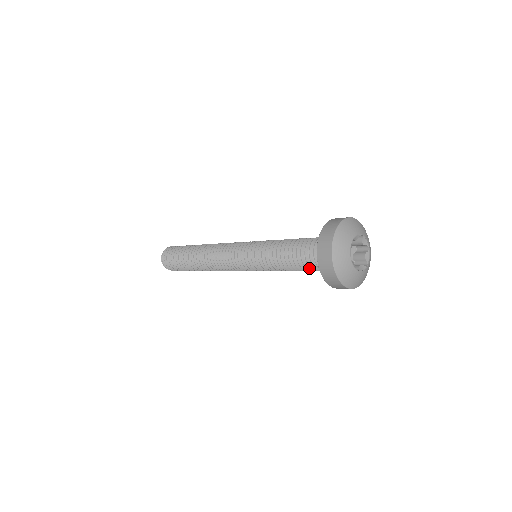
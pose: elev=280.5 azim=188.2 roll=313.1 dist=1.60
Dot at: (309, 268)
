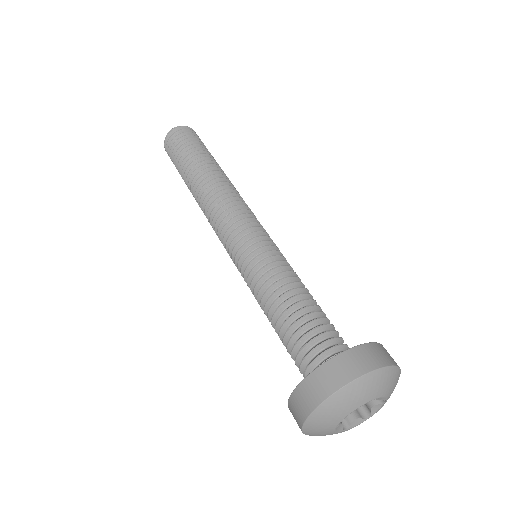
Dot at: occluded
